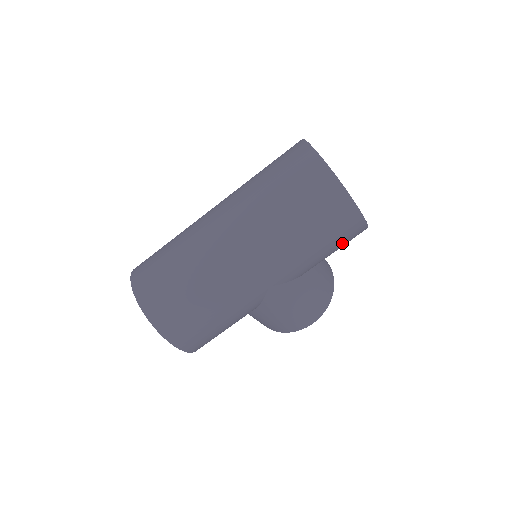
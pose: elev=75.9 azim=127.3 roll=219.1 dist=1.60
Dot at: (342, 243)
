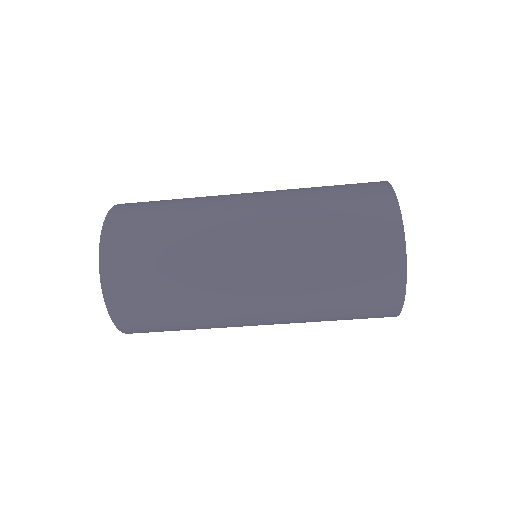
Dot at: occluded
